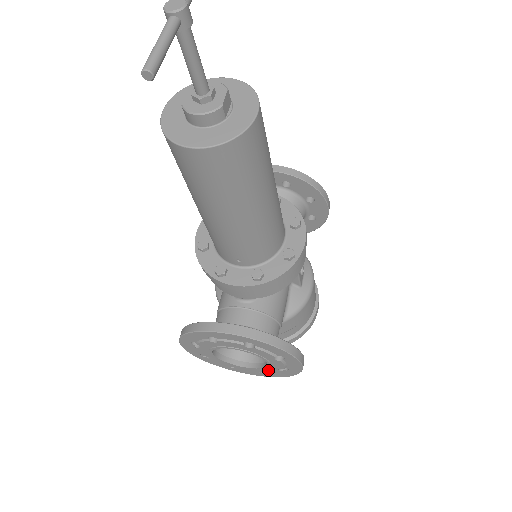
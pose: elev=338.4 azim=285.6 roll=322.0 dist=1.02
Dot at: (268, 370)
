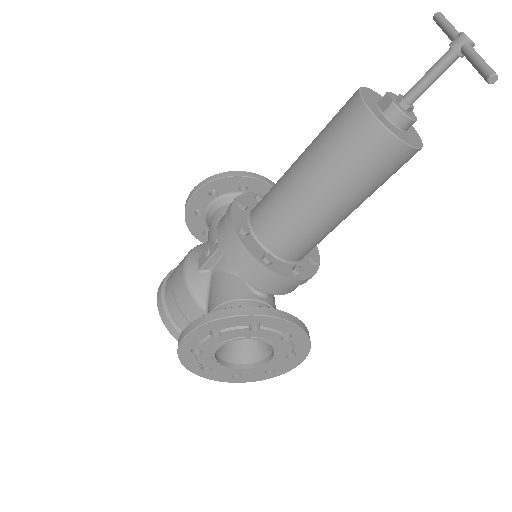
Dot at: (251, 372)
